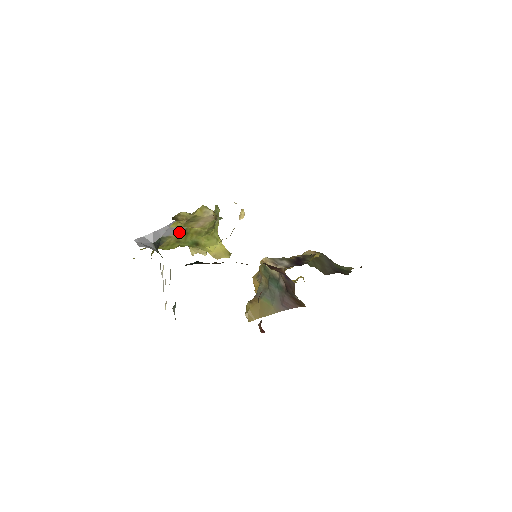
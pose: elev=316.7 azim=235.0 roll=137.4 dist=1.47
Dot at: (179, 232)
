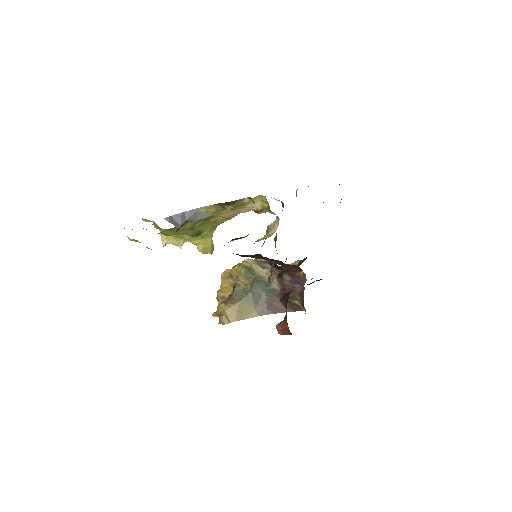
Dot at: (203, 218)
